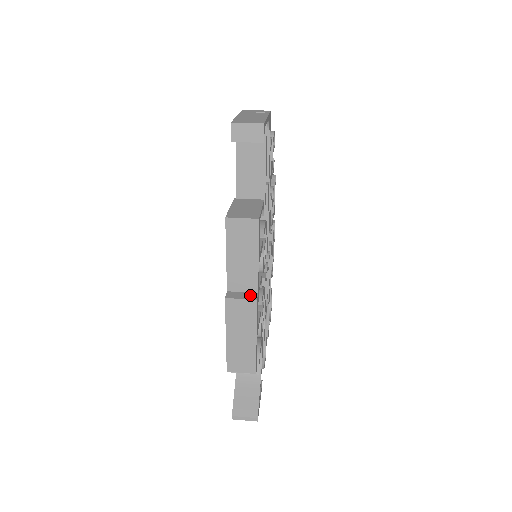
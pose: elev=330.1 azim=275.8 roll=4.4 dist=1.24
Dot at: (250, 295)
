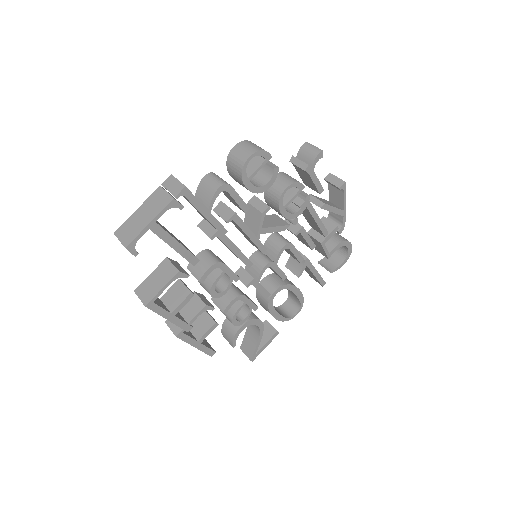
Dot at: (177, 329)
